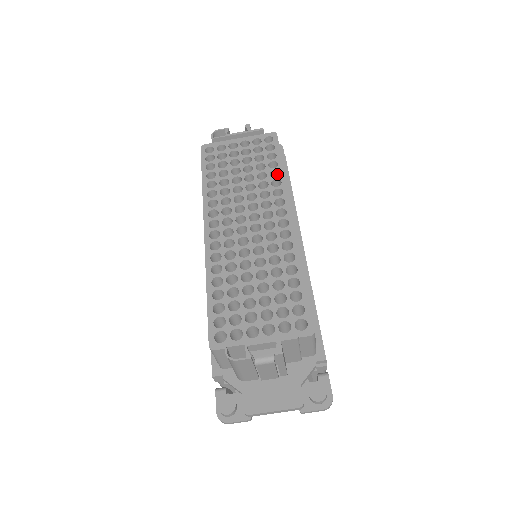
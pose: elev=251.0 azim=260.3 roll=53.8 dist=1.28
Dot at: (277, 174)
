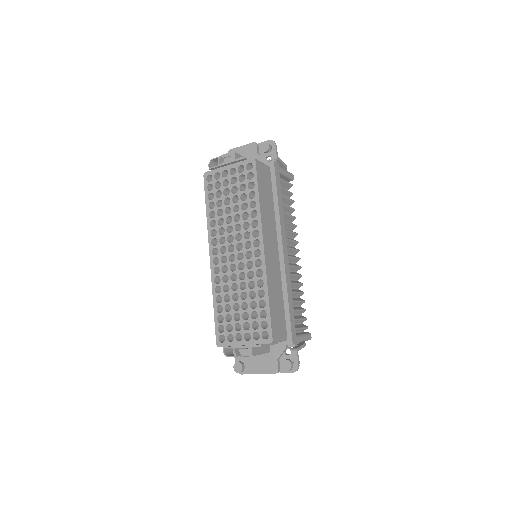
Dot at: (256, 201)
